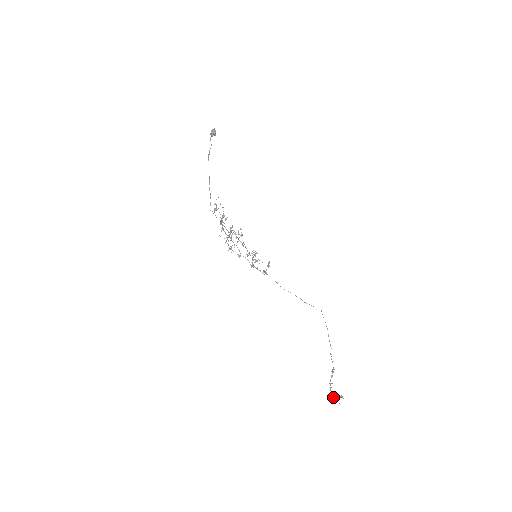
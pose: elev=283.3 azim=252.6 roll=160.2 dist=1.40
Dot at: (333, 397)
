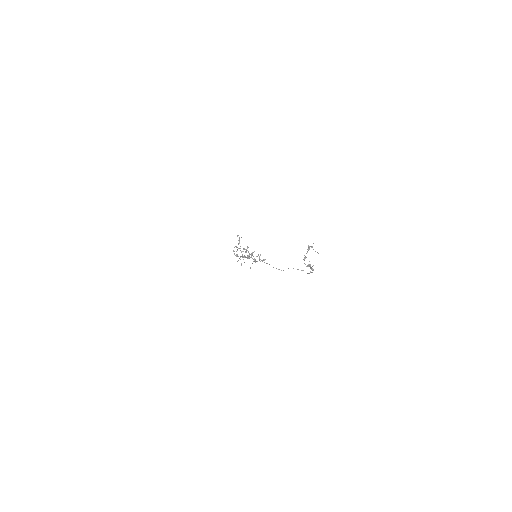
Dot at: (305, 257)
